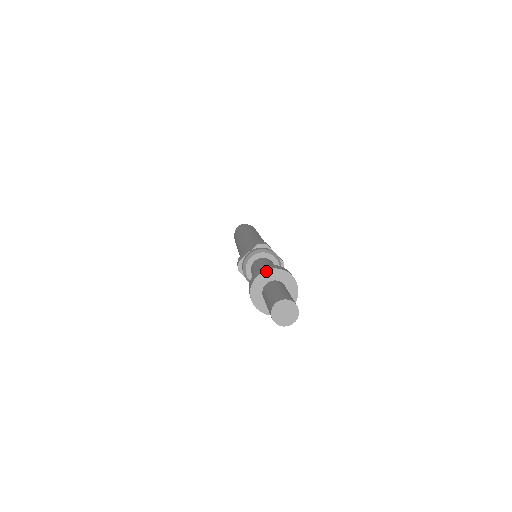
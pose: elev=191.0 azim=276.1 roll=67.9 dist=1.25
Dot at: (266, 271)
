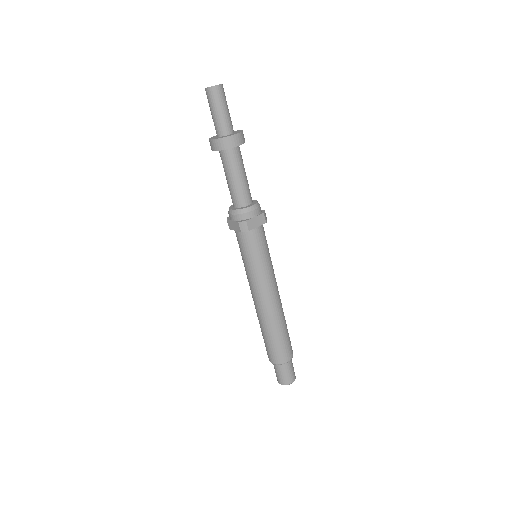
Dot at: occluded
